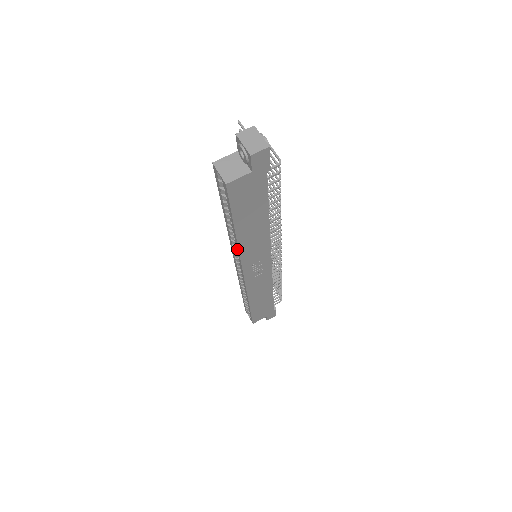
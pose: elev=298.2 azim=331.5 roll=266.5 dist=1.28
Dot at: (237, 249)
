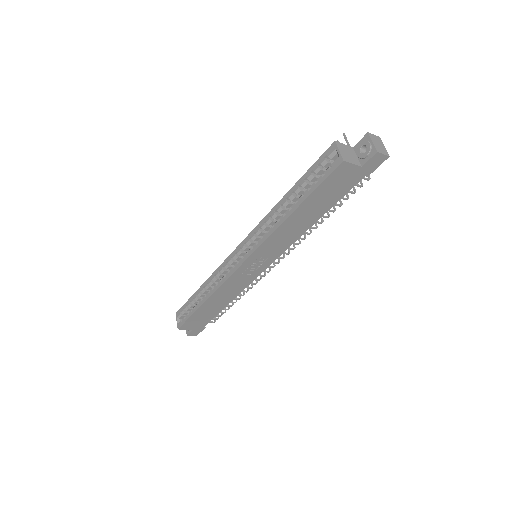
Dot at: (269, 232)
